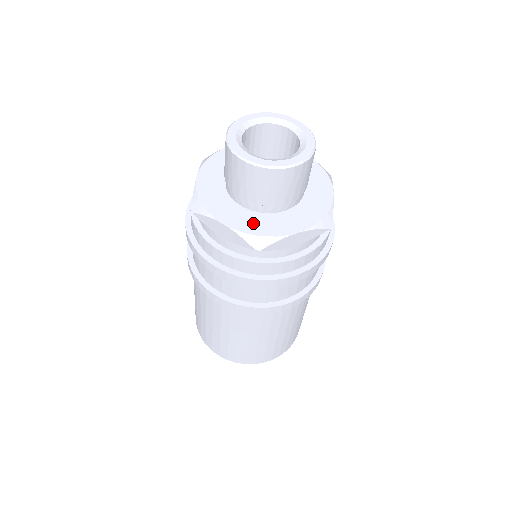
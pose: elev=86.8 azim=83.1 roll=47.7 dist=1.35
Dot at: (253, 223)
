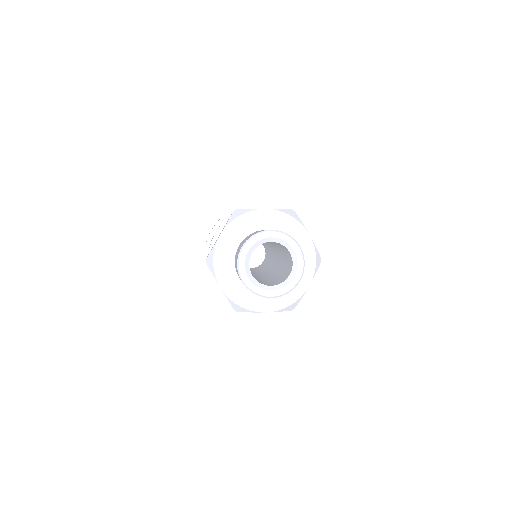
Dot at: (240, 294)
